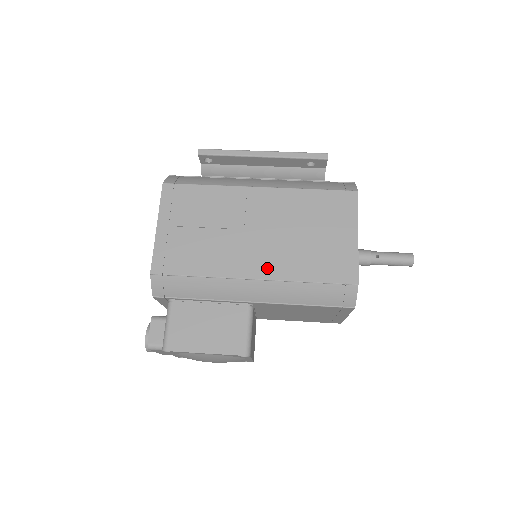
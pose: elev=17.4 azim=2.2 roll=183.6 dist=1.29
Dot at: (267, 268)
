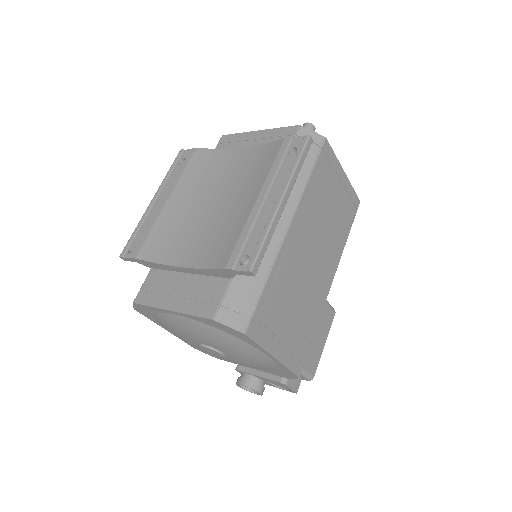
Dot at: (332, 265)
